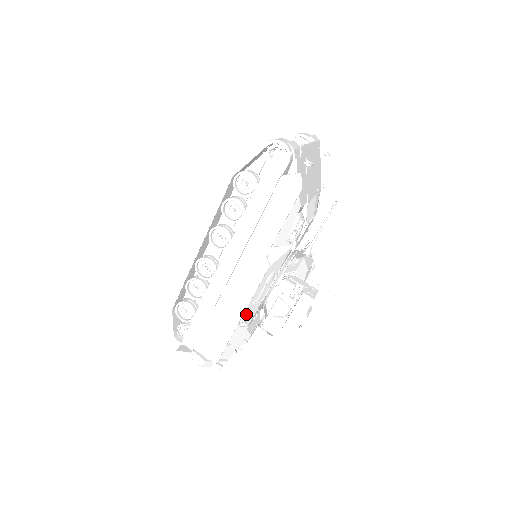
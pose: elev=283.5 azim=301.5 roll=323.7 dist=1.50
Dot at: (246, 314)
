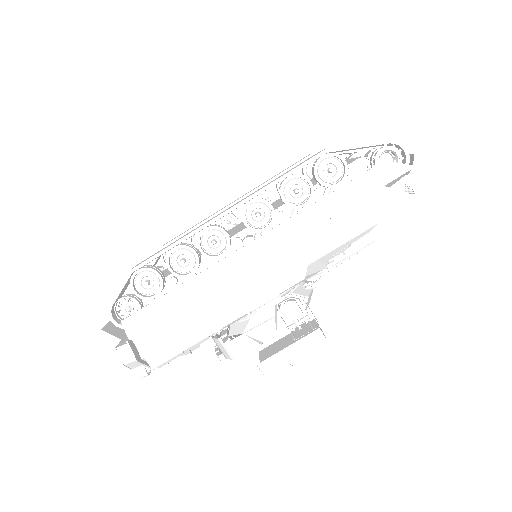
Dot at: occluded
